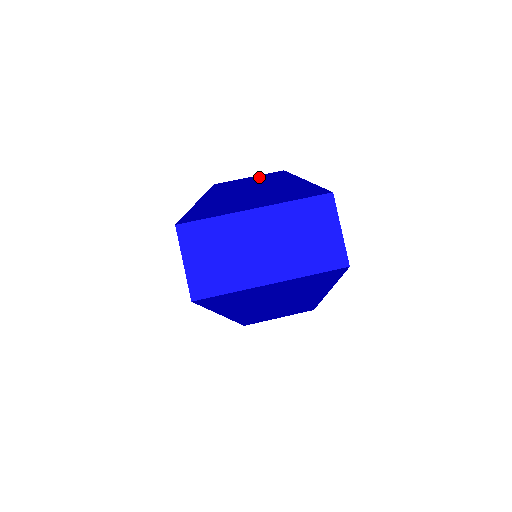
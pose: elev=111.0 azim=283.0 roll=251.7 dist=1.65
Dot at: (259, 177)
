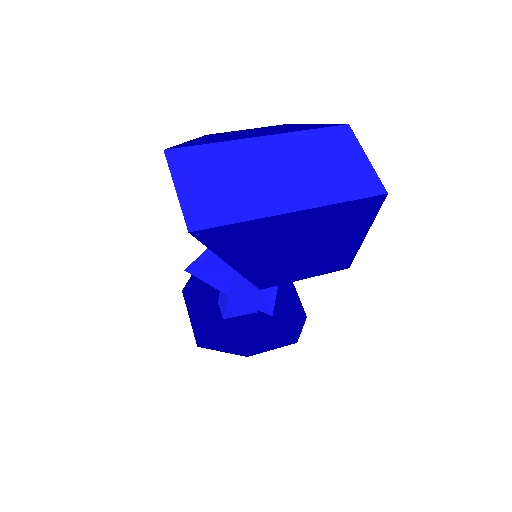
Dot at: (259, 128)
